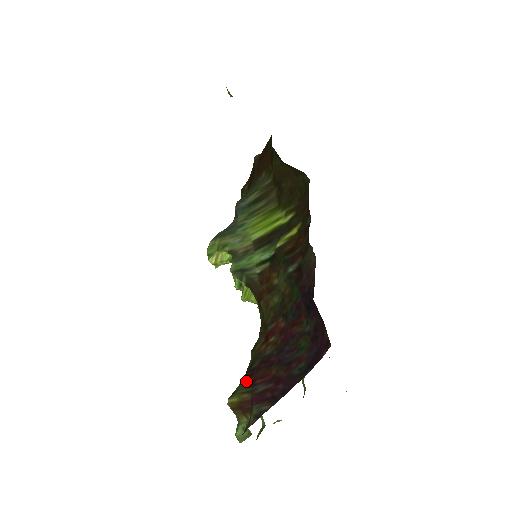
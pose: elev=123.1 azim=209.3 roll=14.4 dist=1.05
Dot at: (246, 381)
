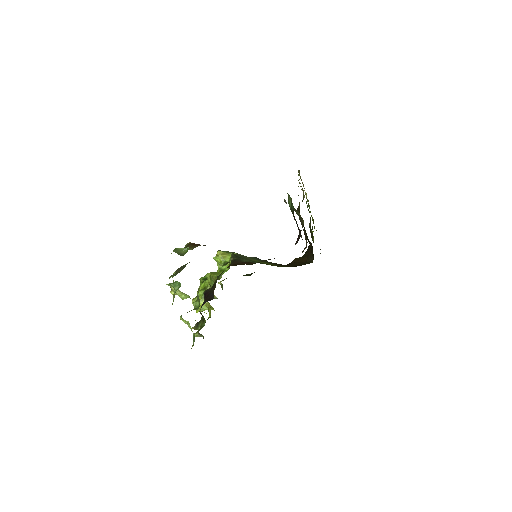
Dot at: occluded
